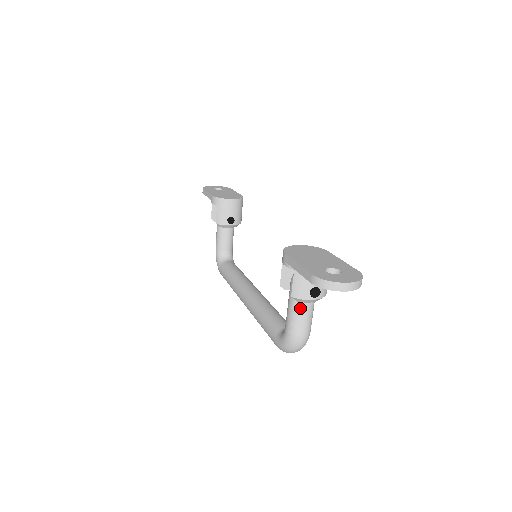
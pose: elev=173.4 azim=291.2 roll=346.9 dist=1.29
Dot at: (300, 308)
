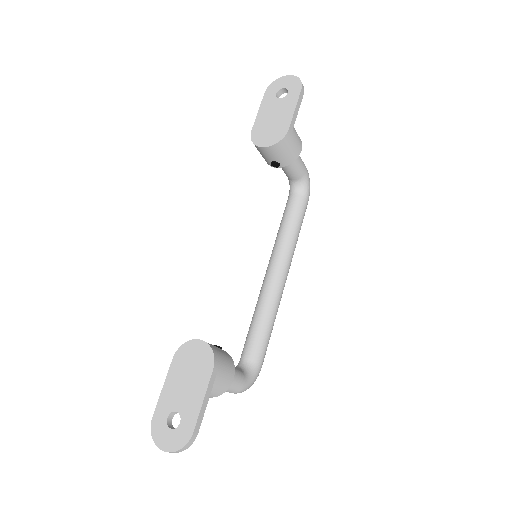
Dot at: occluded
